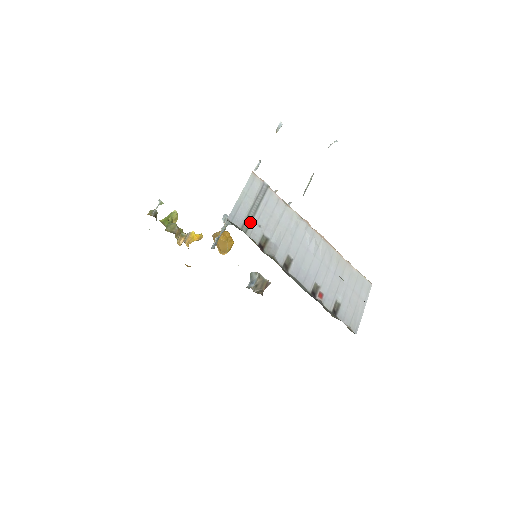
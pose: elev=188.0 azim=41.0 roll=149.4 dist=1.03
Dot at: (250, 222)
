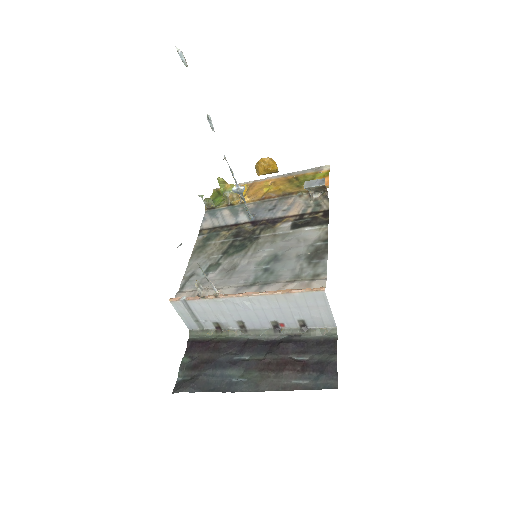
Dot at: (199, 323)
